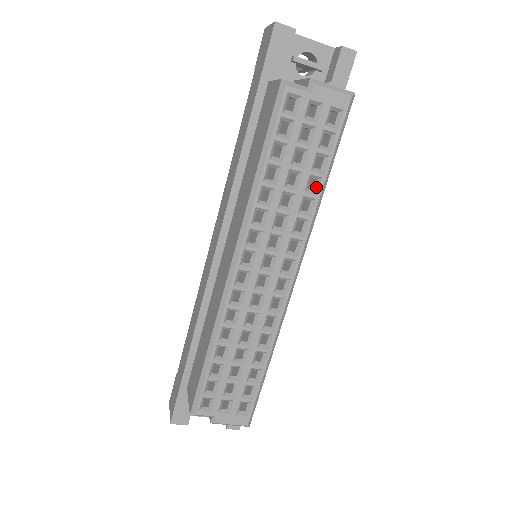
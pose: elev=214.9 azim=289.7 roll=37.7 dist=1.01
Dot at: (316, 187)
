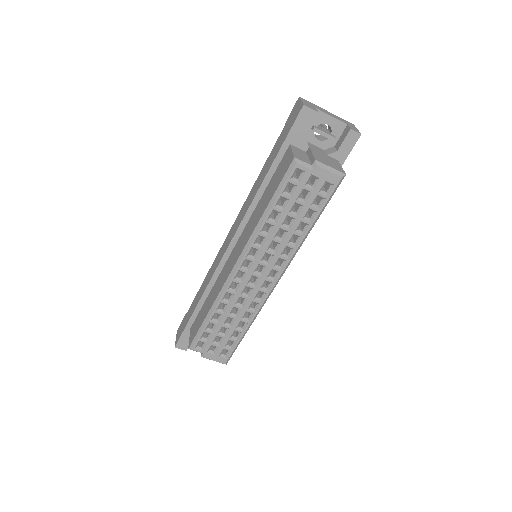
Dot at: (304, 229)
